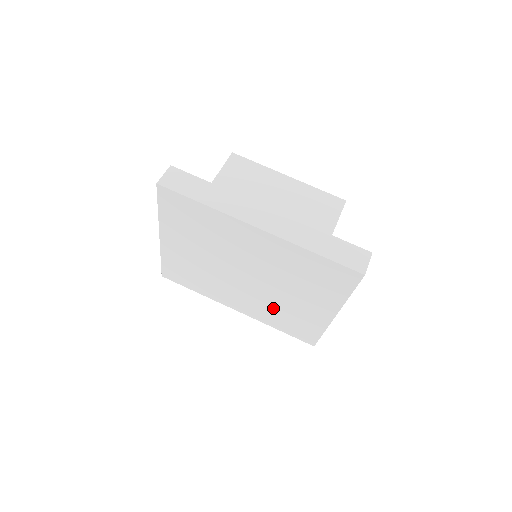
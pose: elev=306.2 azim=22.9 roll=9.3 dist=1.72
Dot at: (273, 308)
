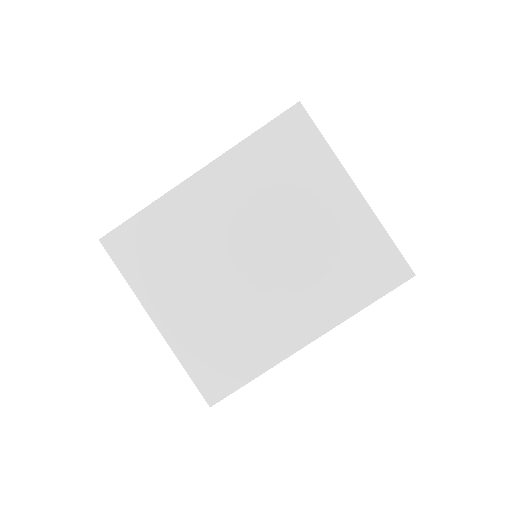
Dot at: (321, 272)
